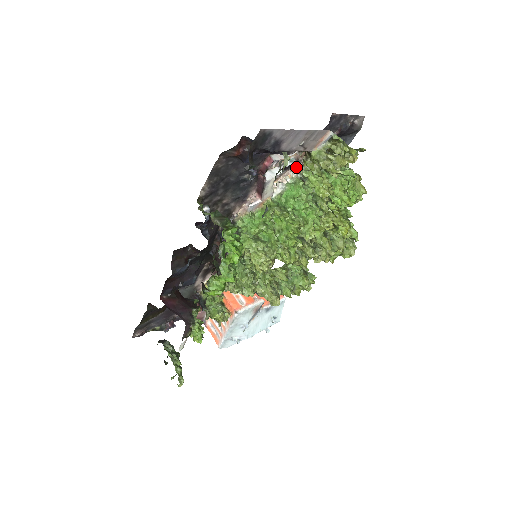
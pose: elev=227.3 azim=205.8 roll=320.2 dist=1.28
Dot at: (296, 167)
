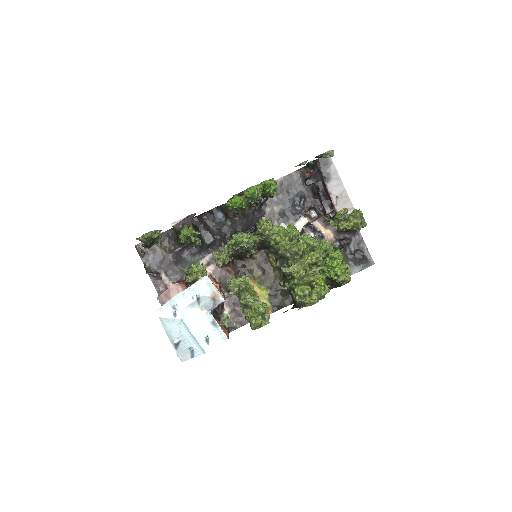
Dot at: occluded
